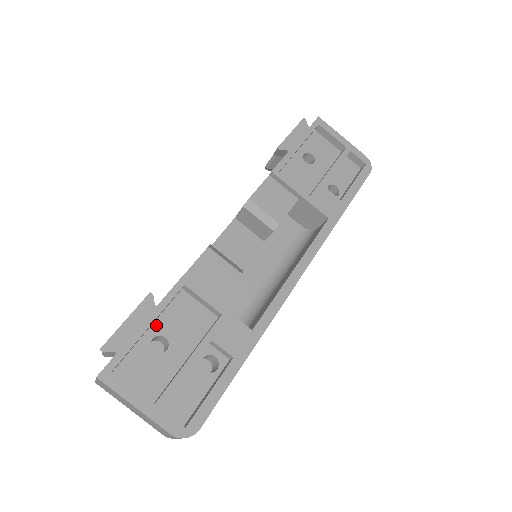
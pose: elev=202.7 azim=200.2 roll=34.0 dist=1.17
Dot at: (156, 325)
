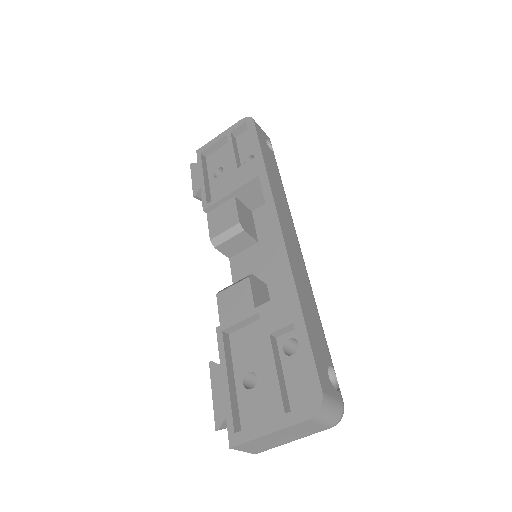
Dot at: (237, 374)
